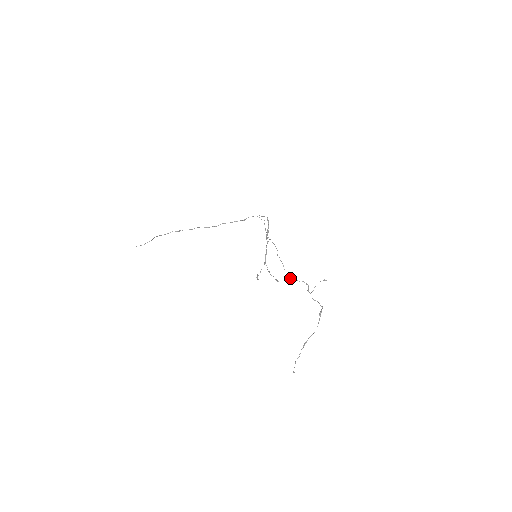
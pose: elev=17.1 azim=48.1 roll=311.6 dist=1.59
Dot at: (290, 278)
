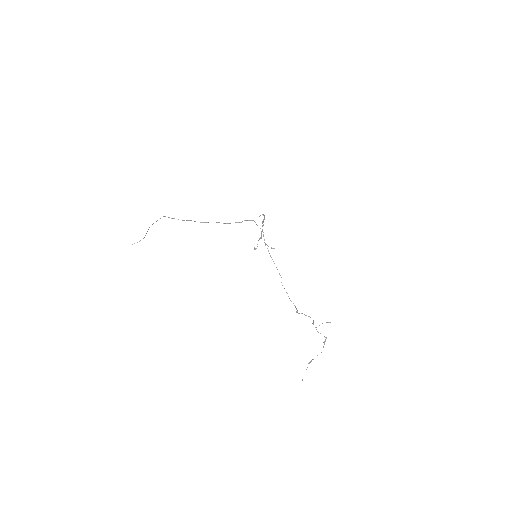
Dot at: (296, 308)
